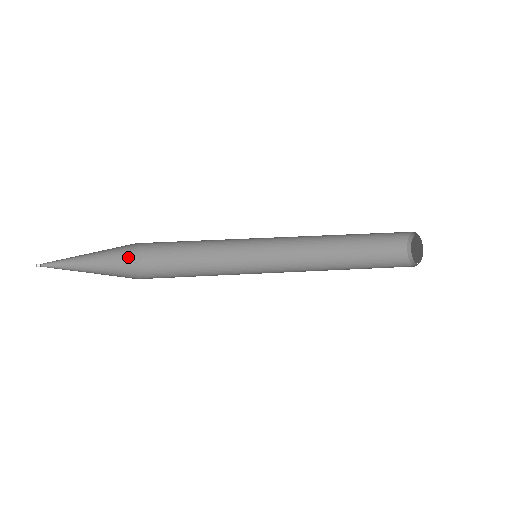
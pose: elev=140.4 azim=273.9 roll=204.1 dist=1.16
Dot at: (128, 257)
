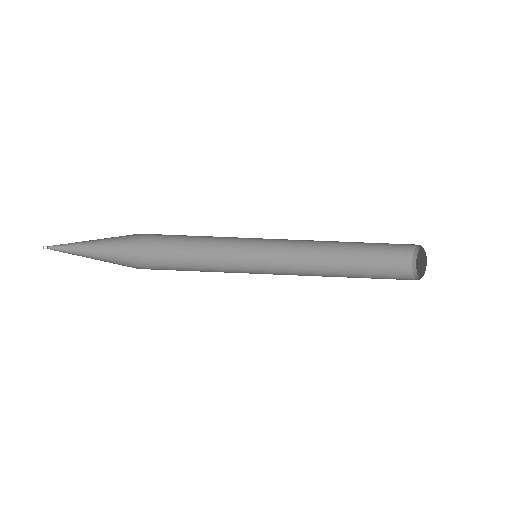
Dot at: (128, 235)
